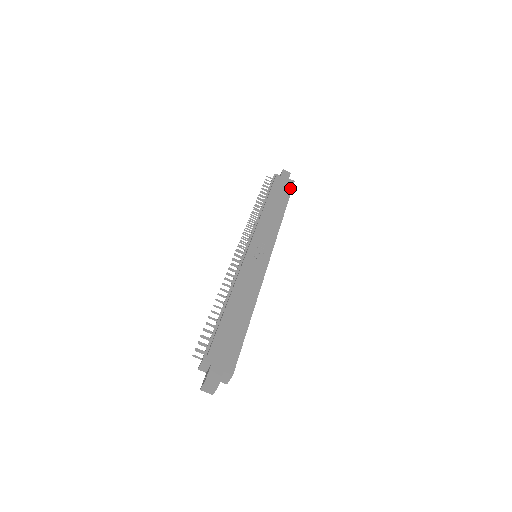
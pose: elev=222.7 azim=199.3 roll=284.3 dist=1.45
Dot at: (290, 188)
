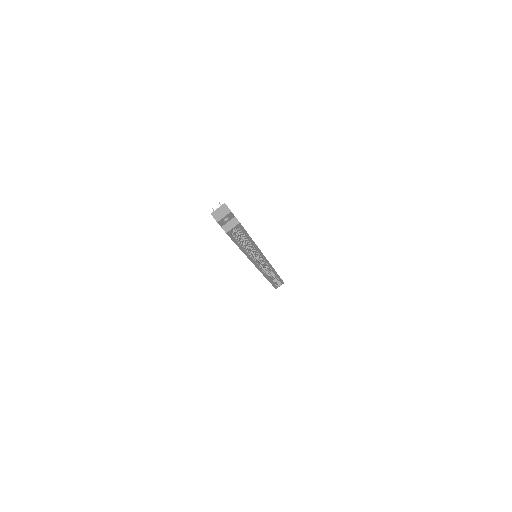
Dot at: occluded
